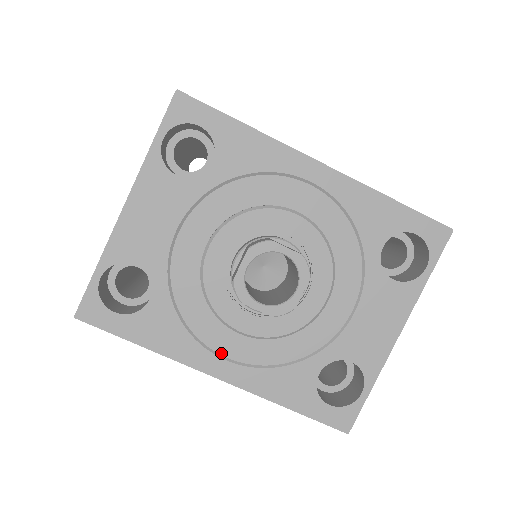
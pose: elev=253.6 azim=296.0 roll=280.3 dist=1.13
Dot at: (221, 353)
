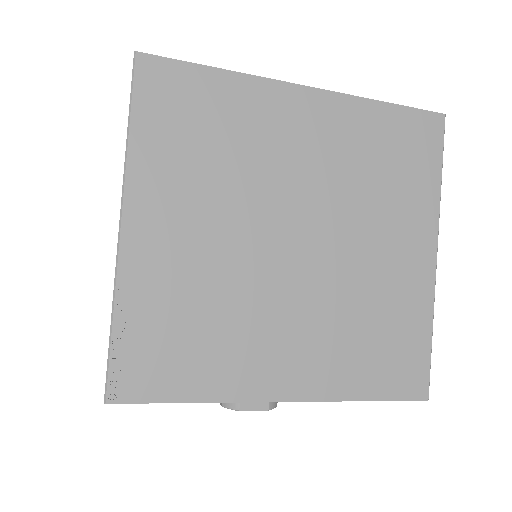
Dot at: occluded
